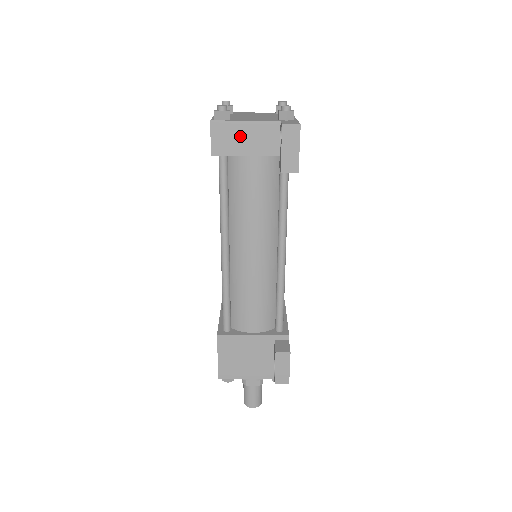
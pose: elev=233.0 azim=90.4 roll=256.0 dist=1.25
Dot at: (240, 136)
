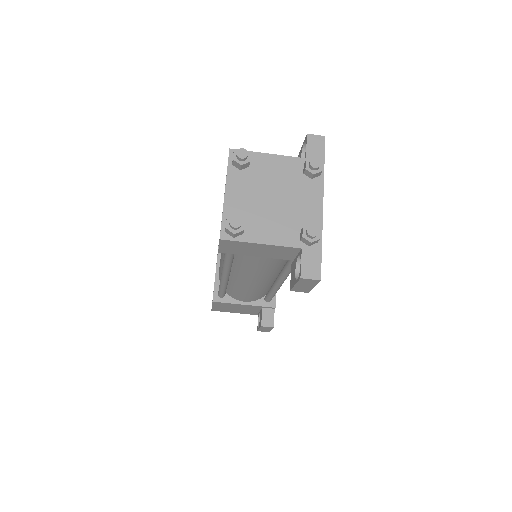
Dot at: (253, 249)
